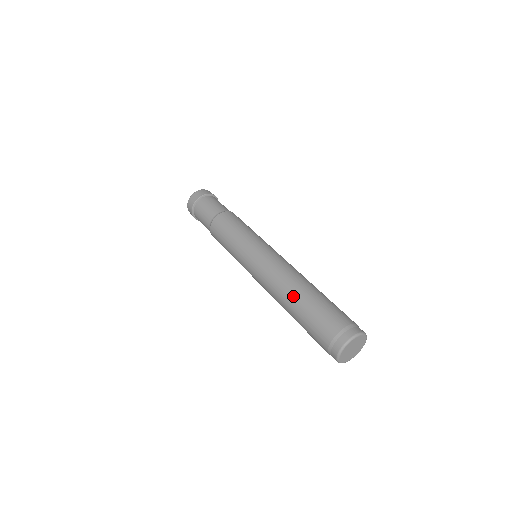
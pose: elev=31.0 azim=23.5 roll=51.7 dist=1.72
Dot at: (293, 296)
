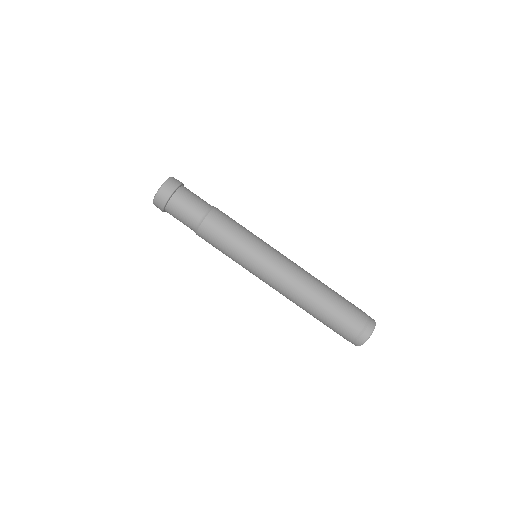
Dot at: (318, 299)
